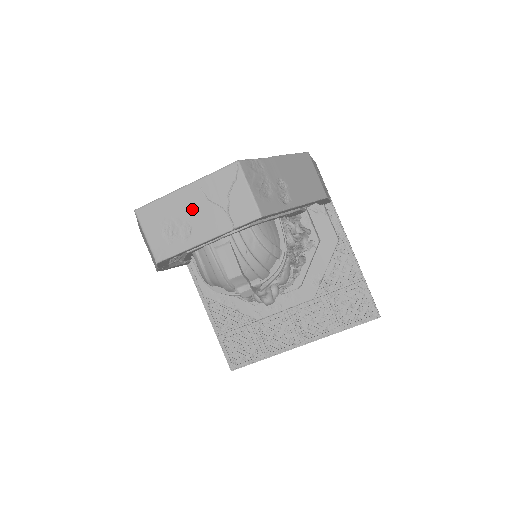
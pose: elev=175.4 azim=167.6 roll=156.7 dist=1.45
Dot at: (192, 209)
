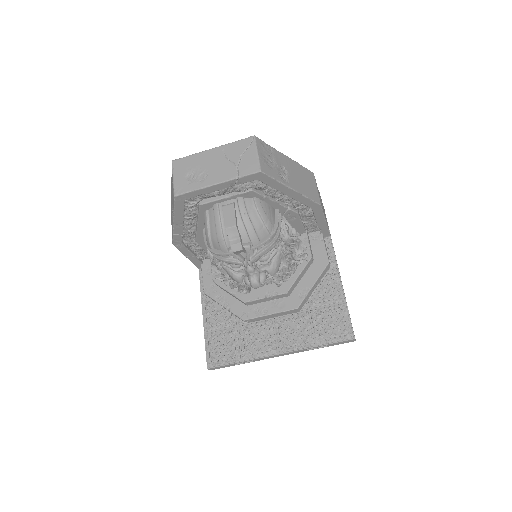
Dot at: (213, 163)
